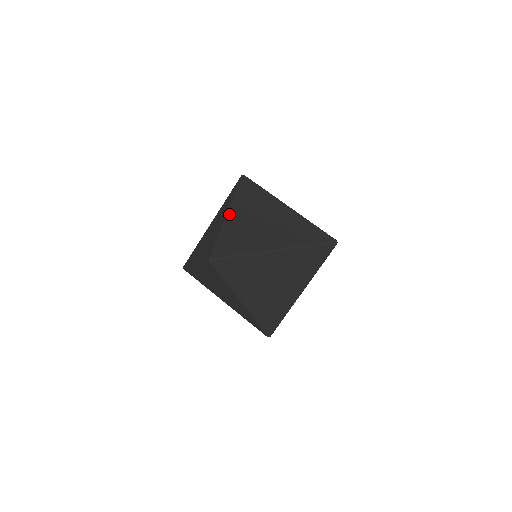
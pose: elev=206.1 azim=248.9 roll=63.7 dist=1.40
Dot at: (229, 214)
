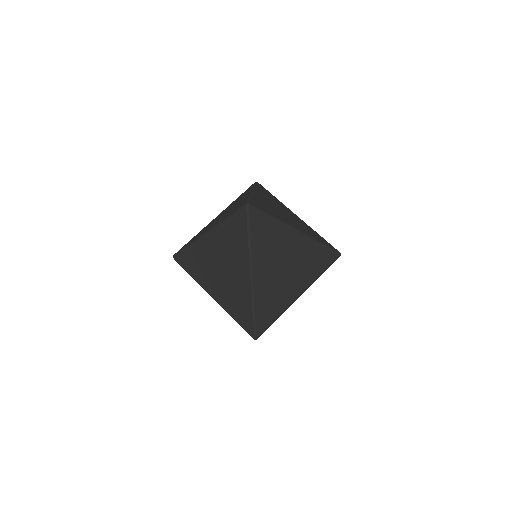
Dot at: (254, 192)
